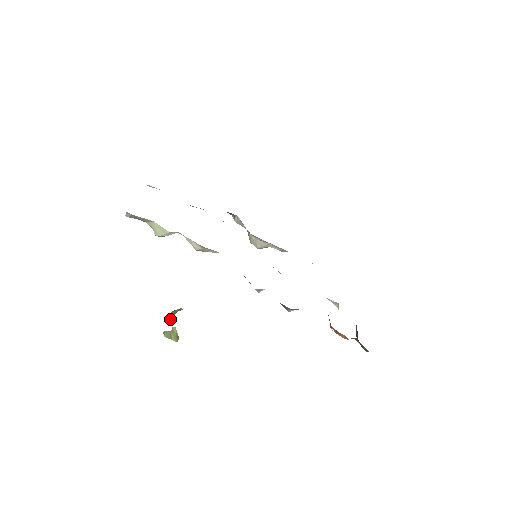
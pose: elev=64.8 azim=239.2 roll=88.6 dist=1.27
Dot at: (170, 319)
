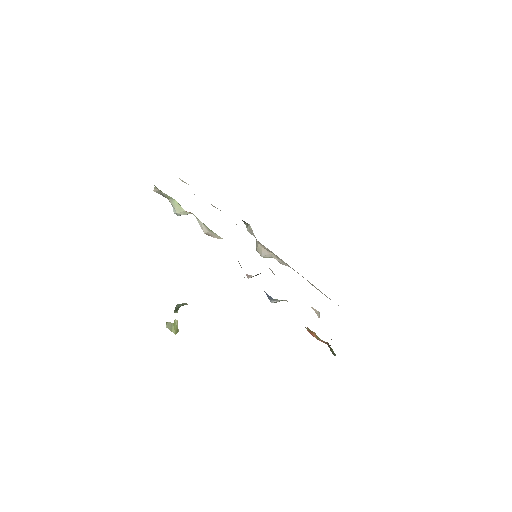
Dot at: (174, 311)
